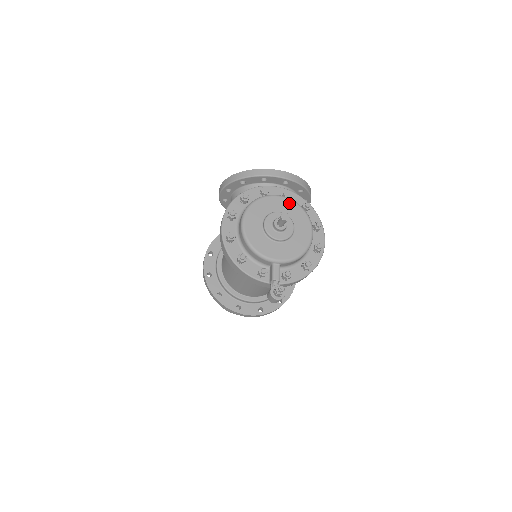
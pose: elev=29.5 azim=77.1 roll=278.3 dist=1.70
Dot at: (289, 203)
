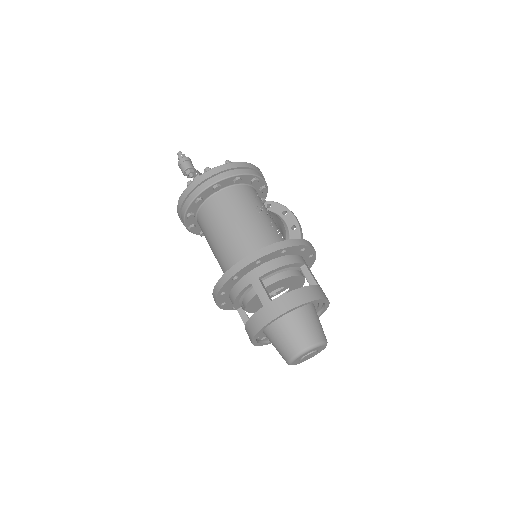
Dot at: occluded
